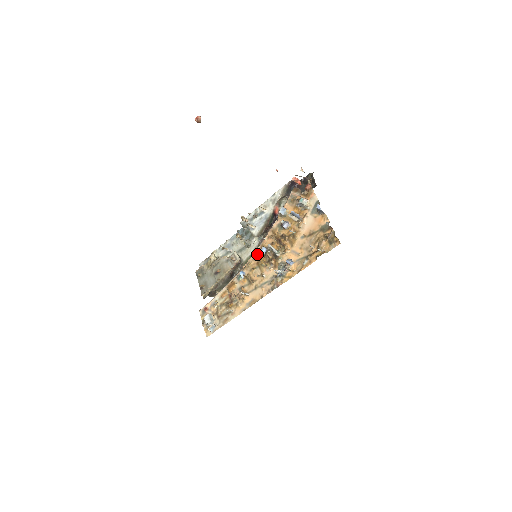
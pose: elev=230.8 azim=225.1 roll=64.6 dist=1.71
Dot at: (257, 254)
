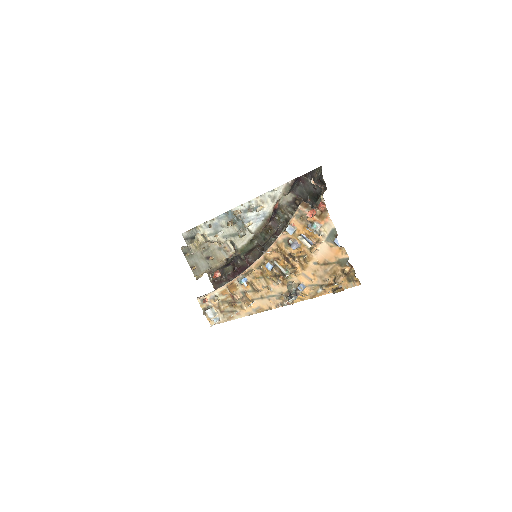
Dot at: (260, 264)
